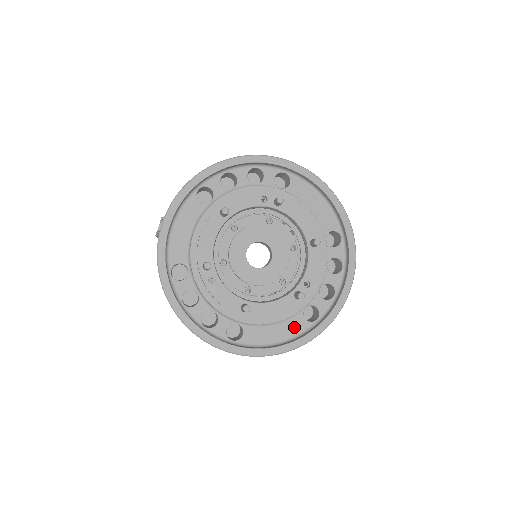
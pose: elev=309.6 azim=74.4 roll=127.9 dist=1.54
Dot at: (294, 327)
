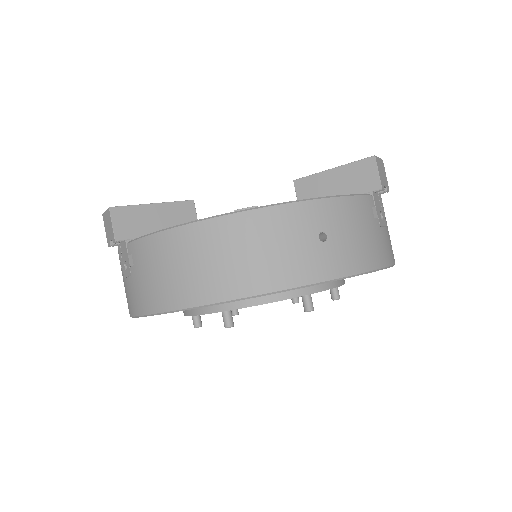
Dot at: occluded
